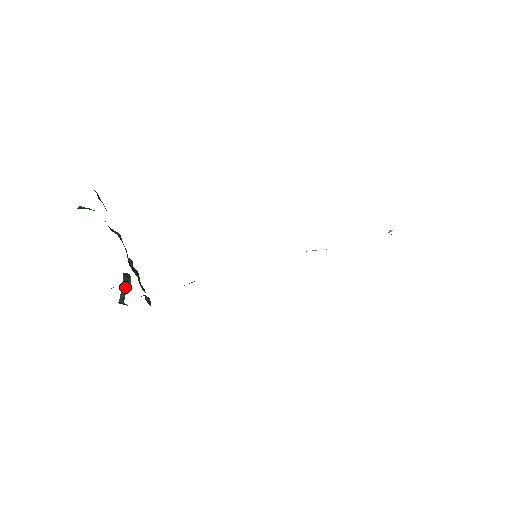
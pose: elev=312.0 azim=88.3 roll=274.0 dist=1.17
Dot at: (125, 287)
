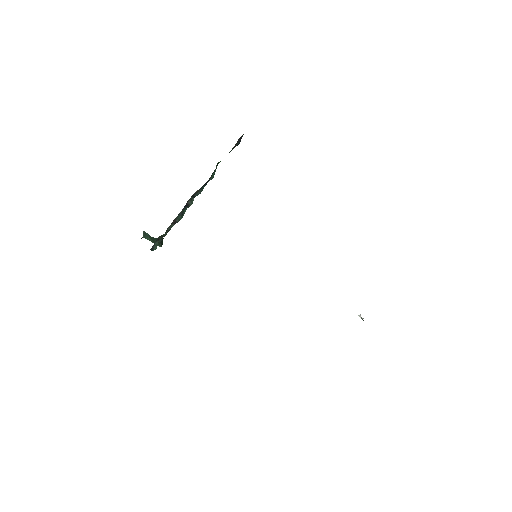
Dot at: (153, 240)
